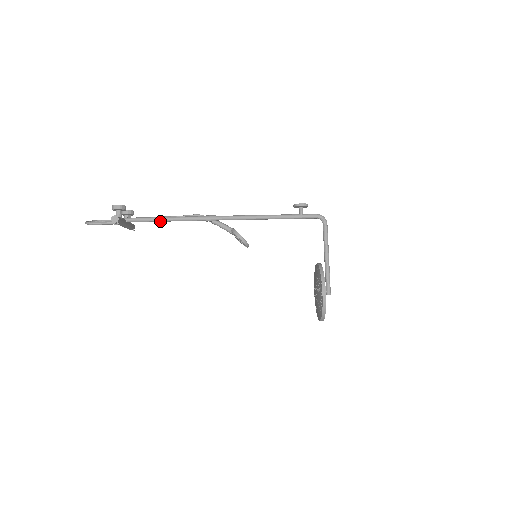
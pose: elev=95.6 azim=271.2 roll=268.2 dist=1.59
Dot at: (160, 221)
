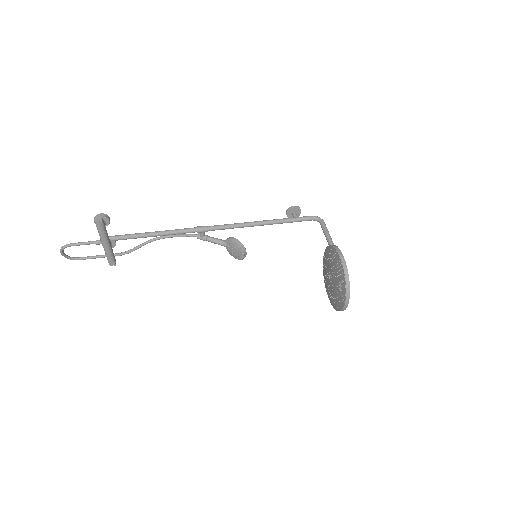
Dot at: (146, 236)
